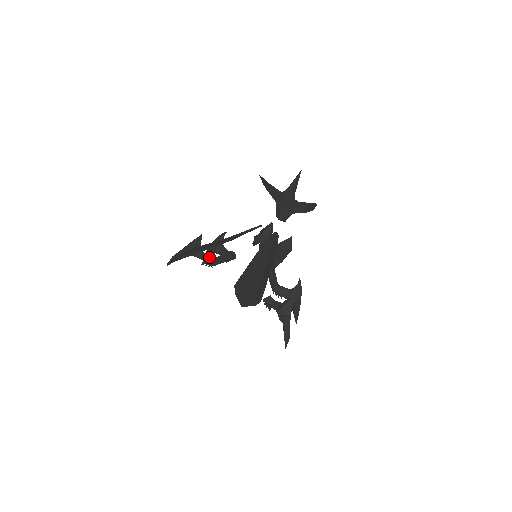
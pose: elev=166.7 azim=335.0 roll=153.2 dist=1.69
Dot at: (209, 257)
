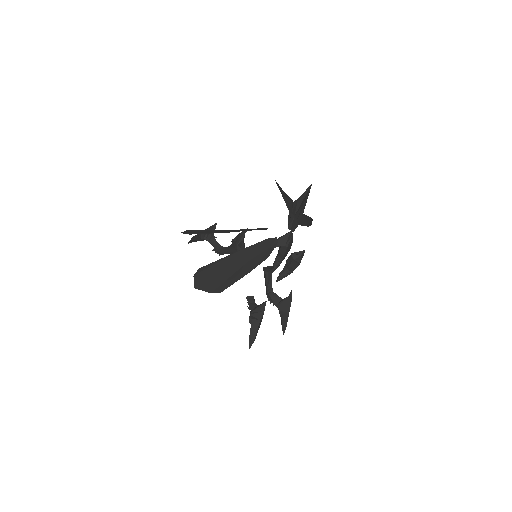
Dot at: (219, 245)
